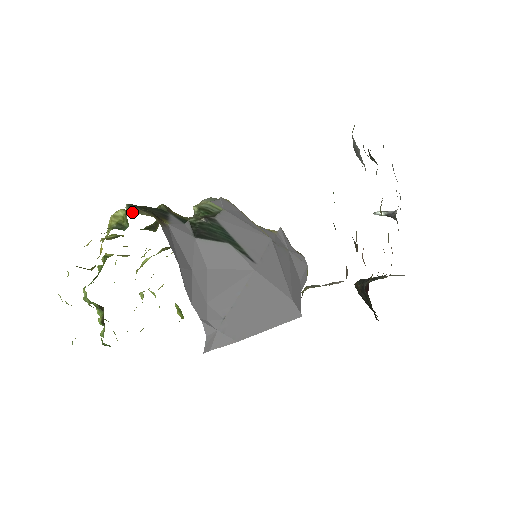
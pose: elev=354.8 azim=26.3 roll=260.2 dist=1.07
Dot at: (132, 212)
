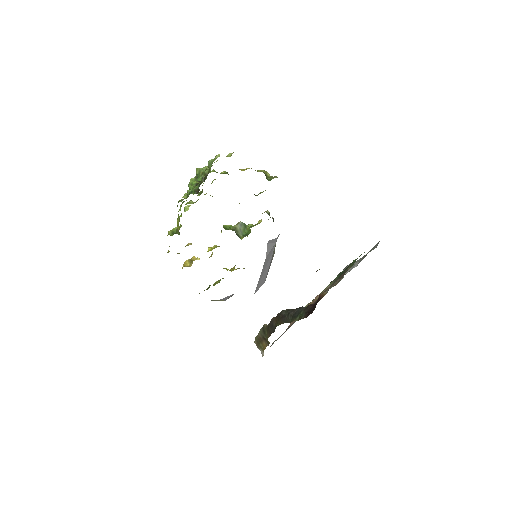
Dot at: occluded
